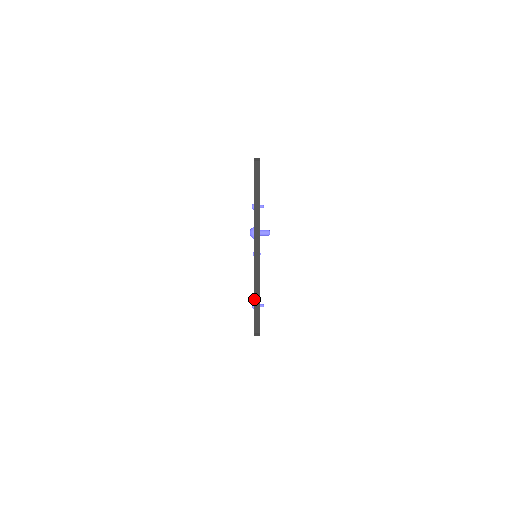
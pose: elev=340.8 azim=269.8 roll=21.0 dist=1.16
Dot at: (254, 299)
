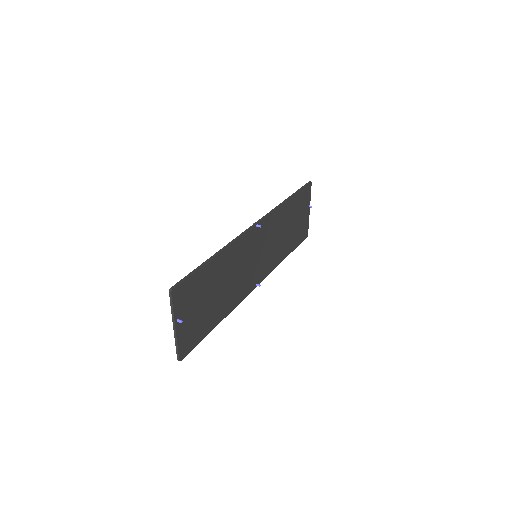
Dot at: (176, 348)
